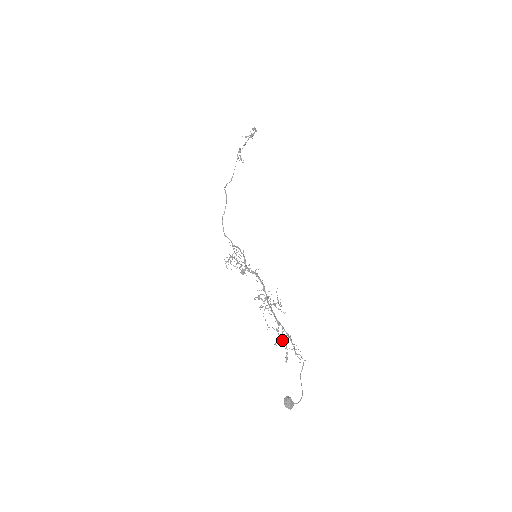
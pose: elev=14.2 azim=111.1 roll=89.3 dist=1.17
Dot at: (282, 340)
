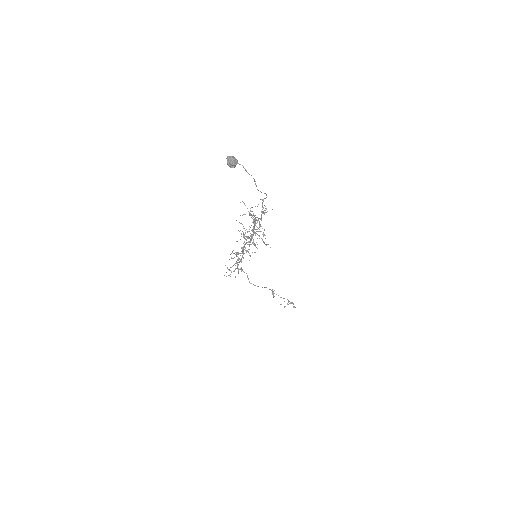
Dot at: (255, 229)
